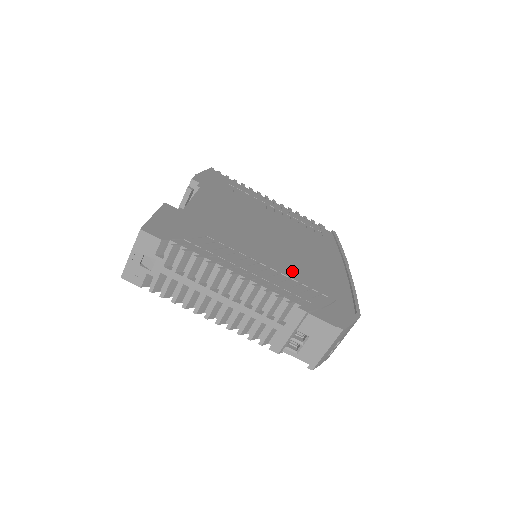
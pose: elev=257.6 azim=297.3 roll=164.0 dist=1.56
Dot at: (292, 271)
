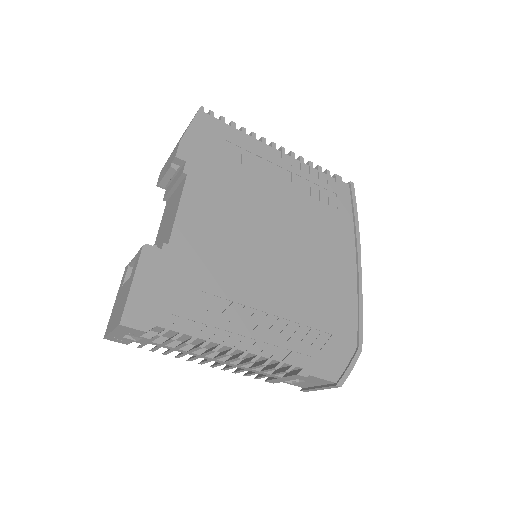
Dot at: (296, 307)
